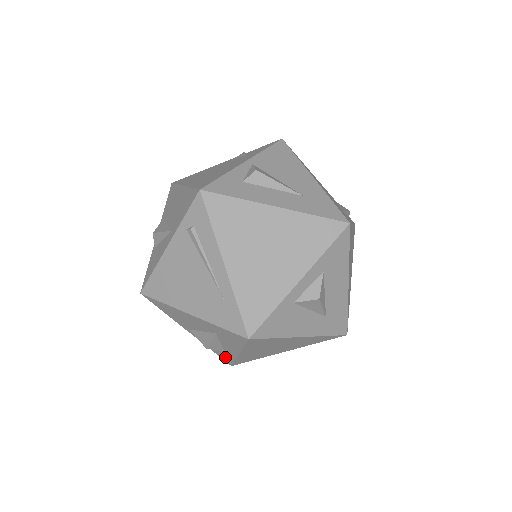
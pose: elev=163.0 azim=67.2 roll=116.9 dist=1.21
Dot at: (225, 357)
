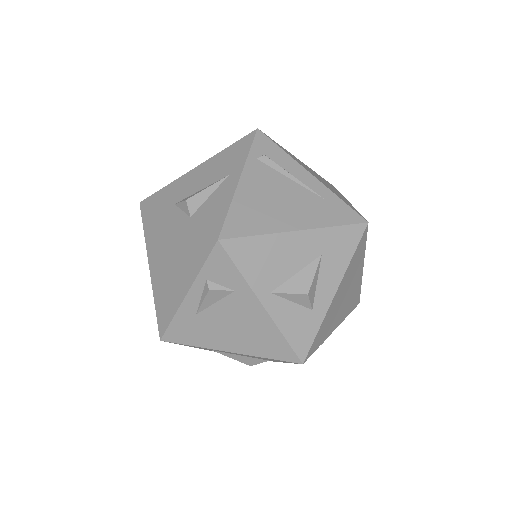
Dot at: (304, 336)
